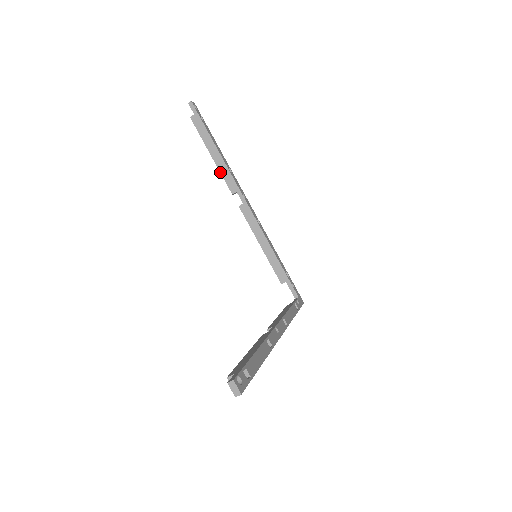
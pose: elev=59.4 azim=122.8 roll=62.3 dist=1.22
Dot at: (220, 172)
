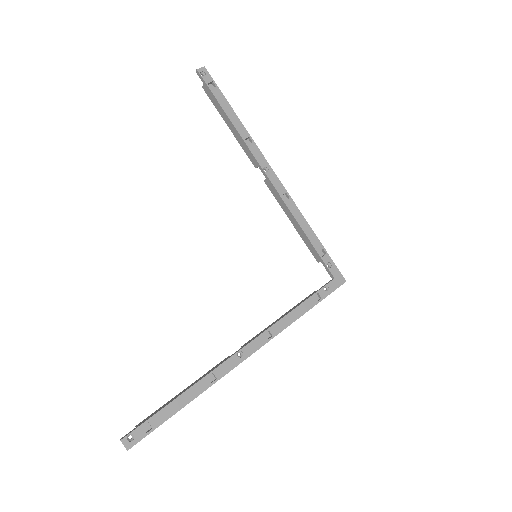
Dot at: (240, 145)
